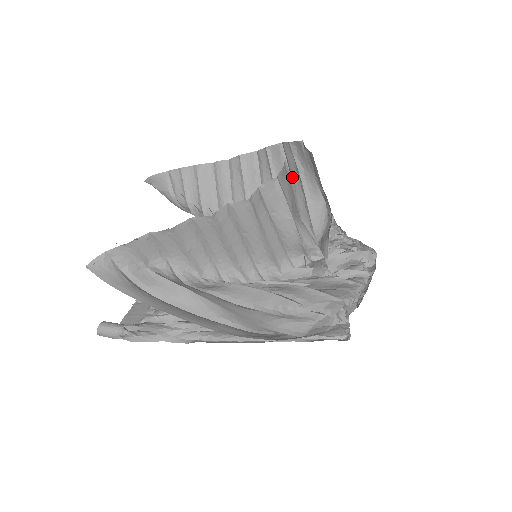
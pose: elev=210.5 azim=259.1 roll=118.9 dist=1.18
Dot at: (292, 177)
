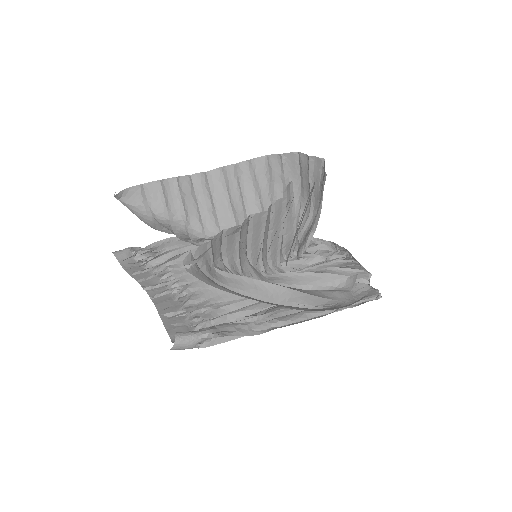
Dot at: (274, 185)
